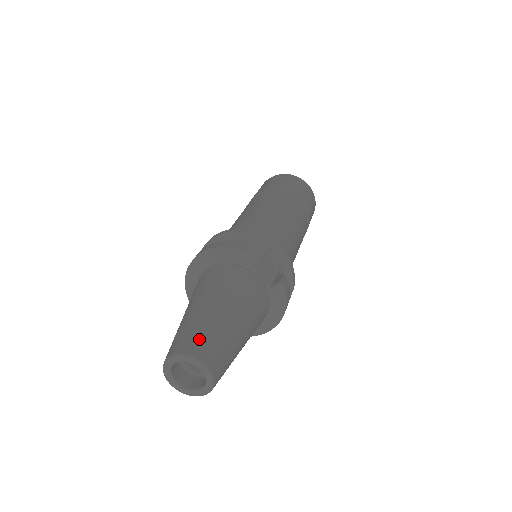
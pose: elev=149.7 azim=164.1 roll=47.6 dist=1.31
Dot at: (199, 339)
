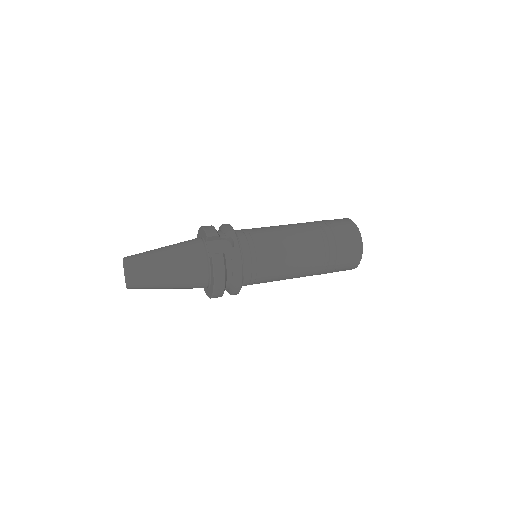
Dot at: (136, 255)
